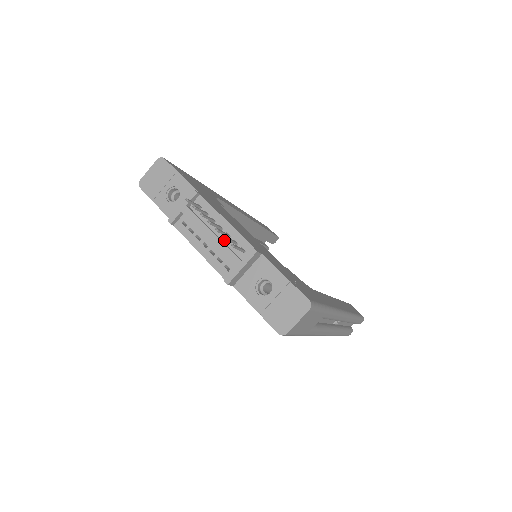
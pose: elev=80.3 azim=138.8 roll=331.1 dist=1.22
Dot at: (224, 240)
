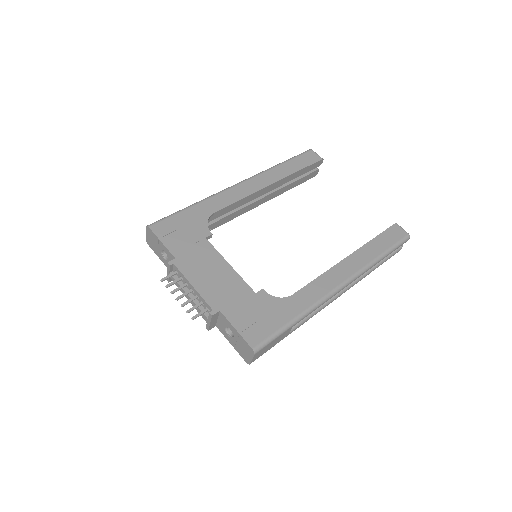
Dot at: (197, 299)
